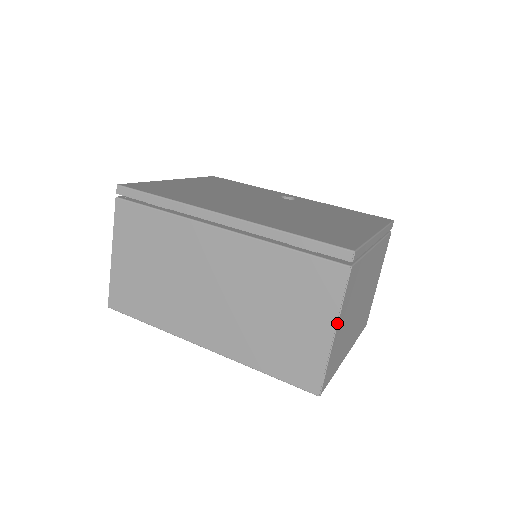
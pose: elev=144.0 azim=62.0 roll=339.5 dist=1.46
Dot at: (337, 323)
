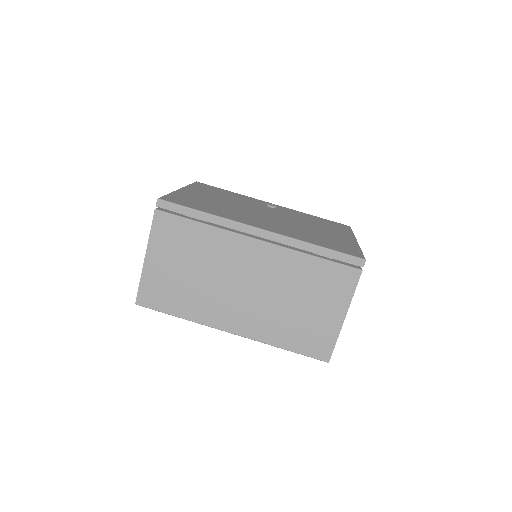
Dot at: occluded
